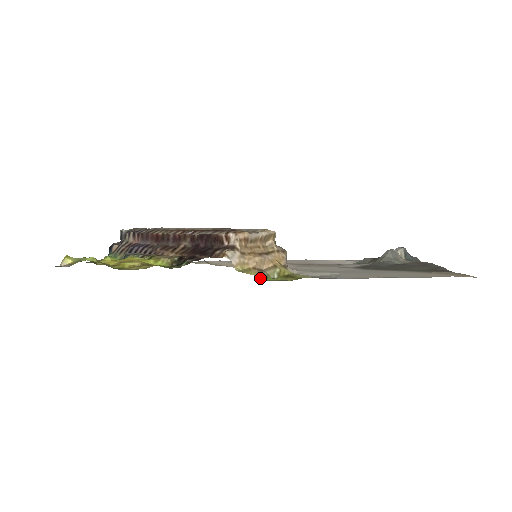
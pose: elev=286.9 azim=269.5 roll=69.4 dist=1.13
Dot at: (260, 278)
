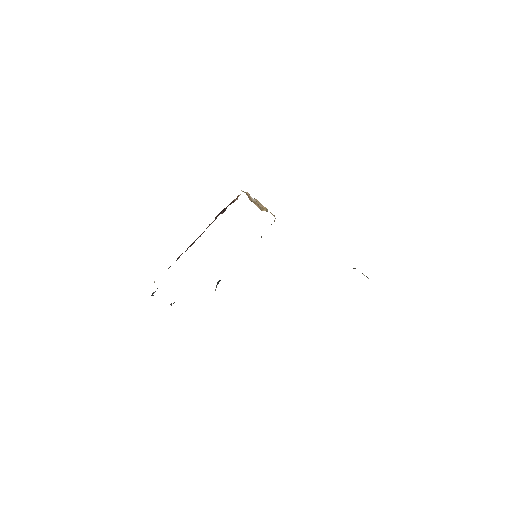
Dot at: occluded
